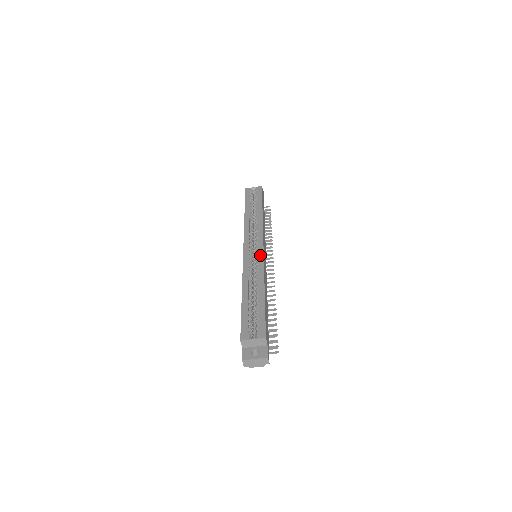
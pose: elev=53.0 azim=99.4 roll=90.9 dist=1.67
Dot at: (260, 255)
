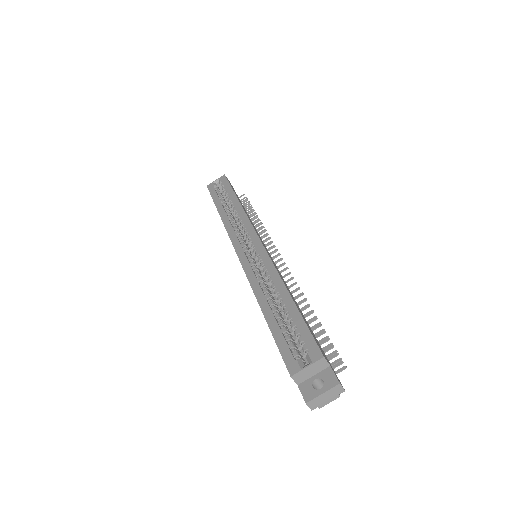
Dot at: (261, 252)
